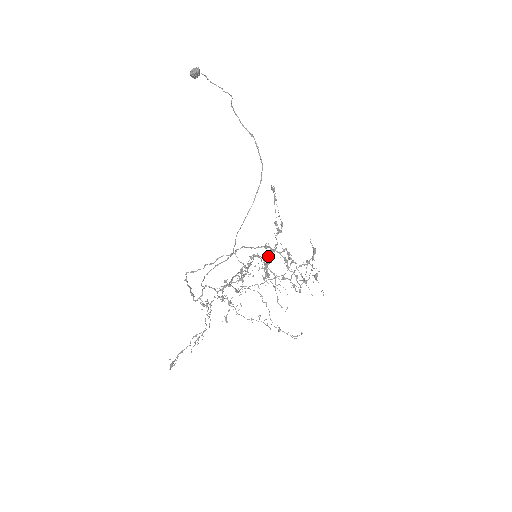
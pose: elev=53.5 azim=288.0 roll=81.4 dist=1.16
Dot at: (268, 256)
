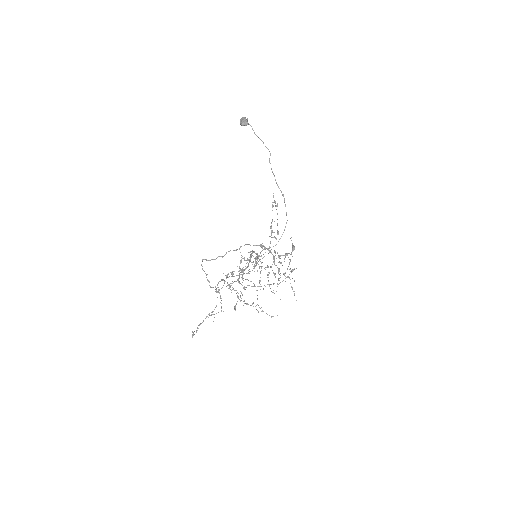
Dot at: (261, 251)
